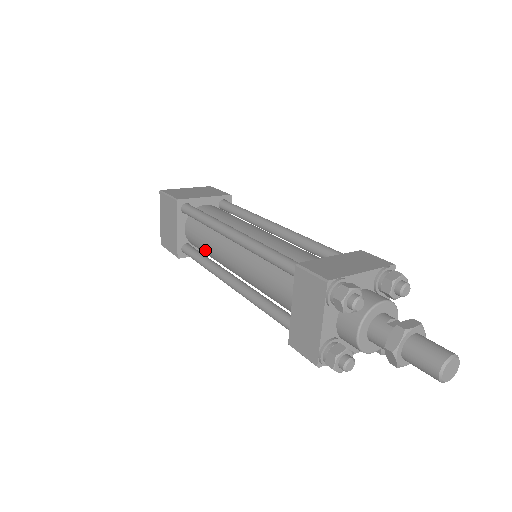
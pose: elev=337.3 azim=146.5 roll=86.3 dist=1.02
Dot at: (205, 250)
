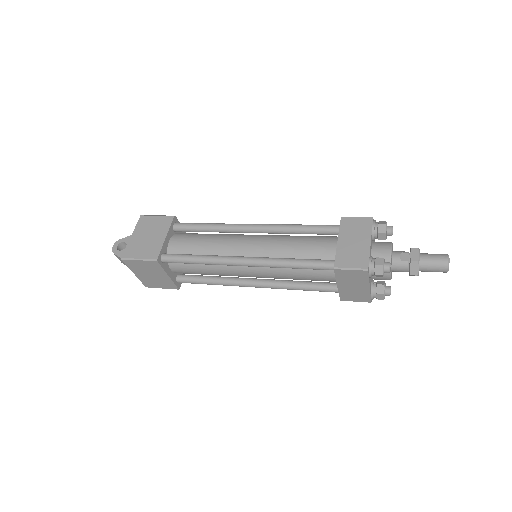
Dot at: occluded
